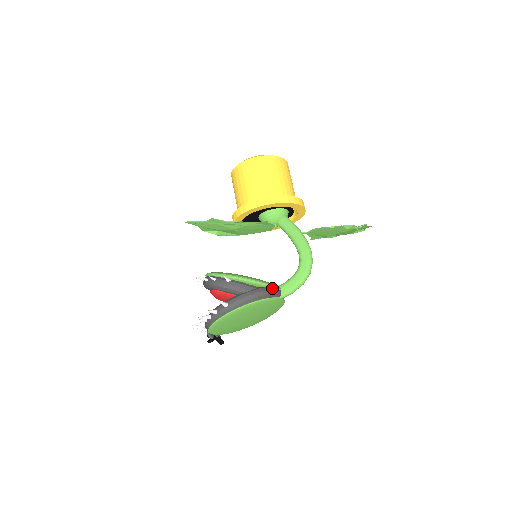
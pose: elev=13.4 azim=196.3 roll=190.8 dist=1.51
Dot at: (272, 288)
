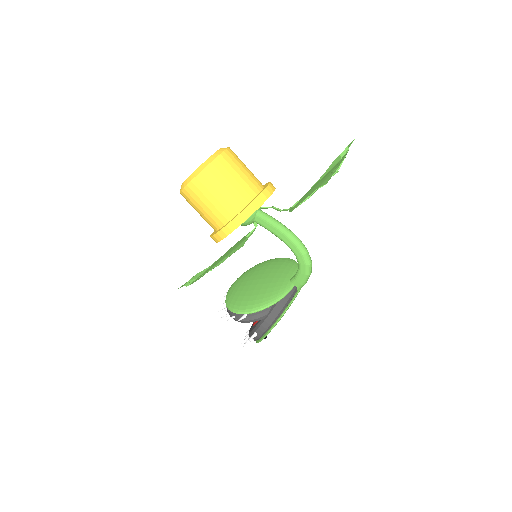
Dot at: (285, 296)
